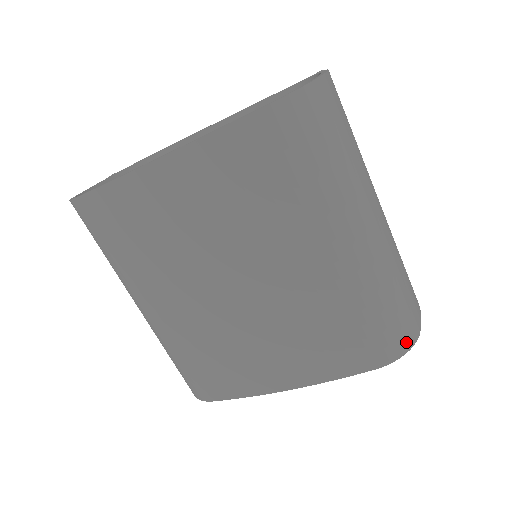
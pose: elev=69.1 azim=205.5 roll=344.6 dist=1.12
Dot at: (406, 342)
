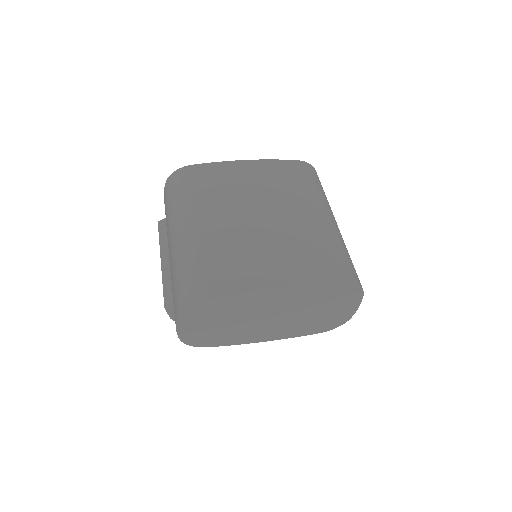
Dot at: (359, 281)
